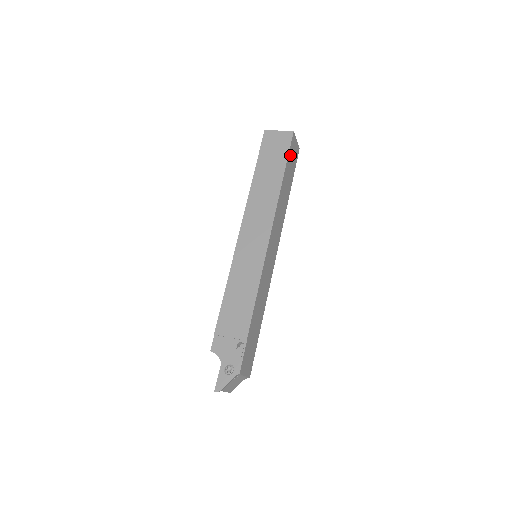
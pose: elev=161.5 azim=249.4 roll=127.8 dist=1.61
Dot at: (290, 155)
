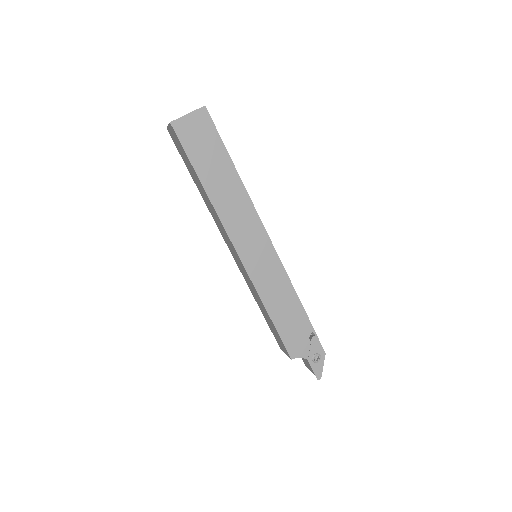
Dot at: occluded
